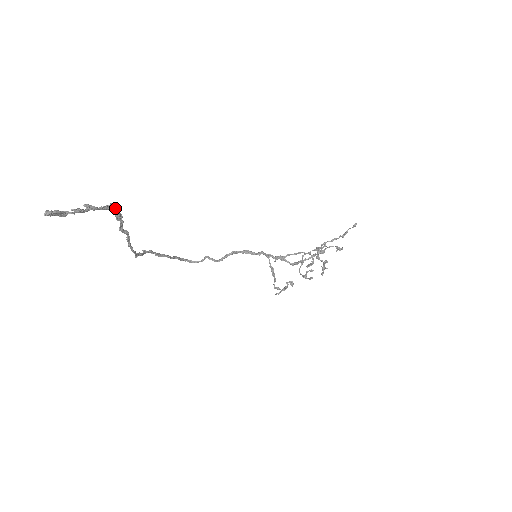
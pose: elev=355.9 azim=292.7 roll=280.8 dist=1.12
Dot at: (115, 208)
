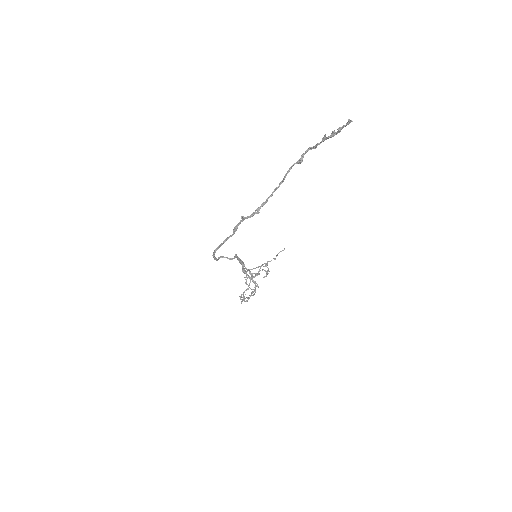
Dot at: (305, 153)
